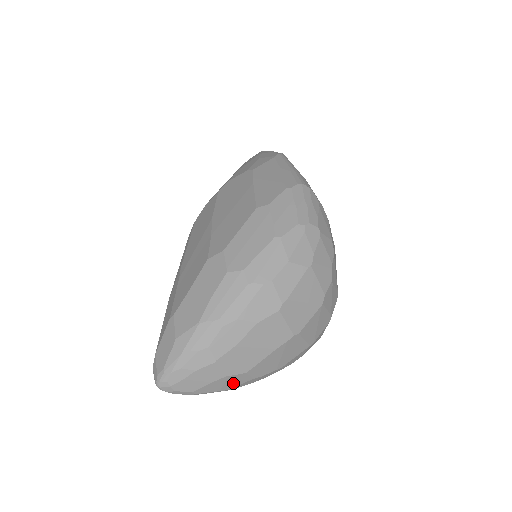
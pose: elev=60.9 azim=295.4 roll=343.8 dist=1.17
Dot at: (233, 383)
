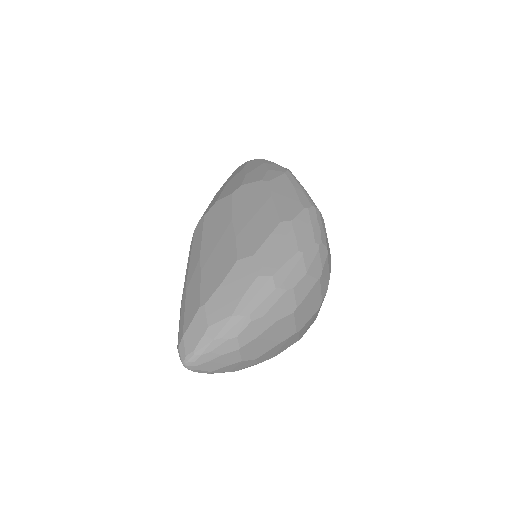
Dot at: (242, 366)
